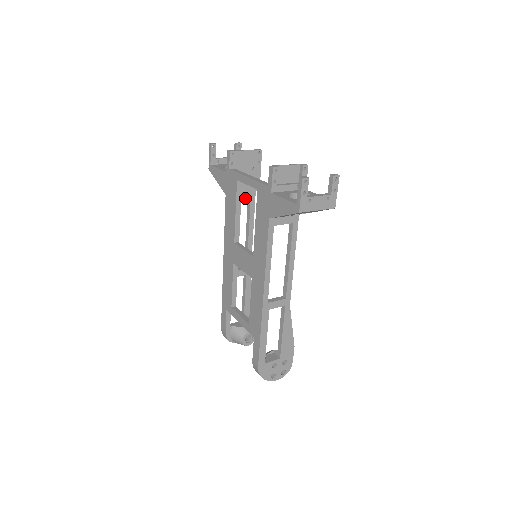
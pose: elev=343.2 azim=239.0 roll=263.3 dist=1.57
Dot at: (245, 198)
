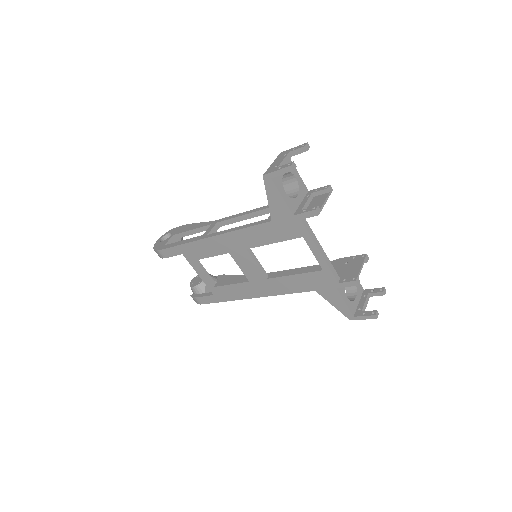
Dot at: occluded
